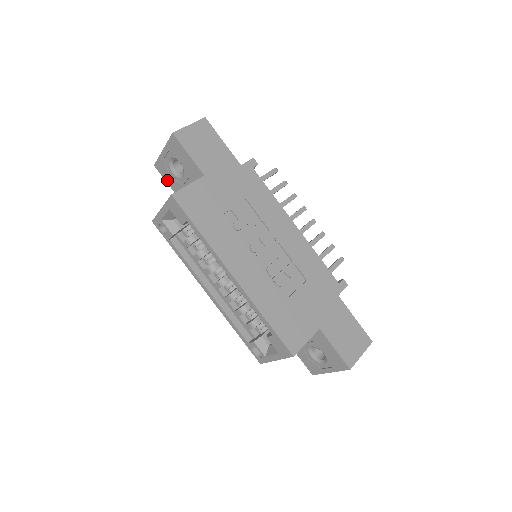
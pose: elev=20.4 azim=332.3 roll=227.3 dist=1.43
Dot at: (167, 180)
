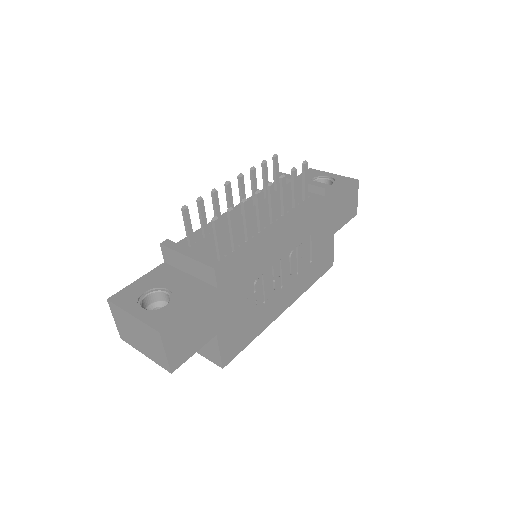
Dot at: occluded
